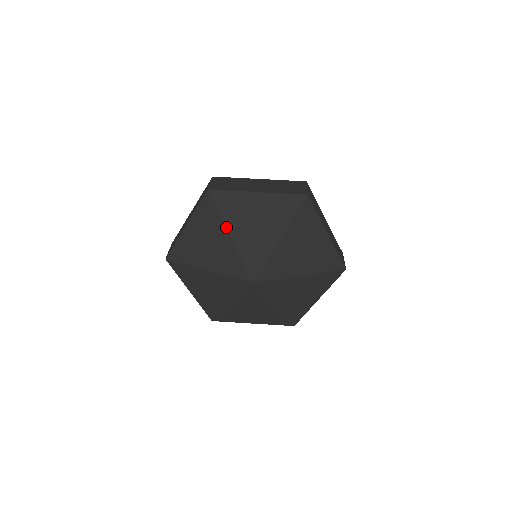
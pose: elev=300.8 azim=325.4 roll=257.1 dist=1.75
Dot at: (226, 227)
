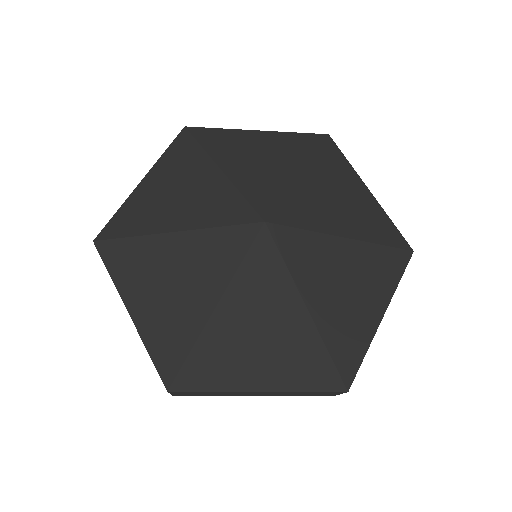
Dot at: (212, 159)
